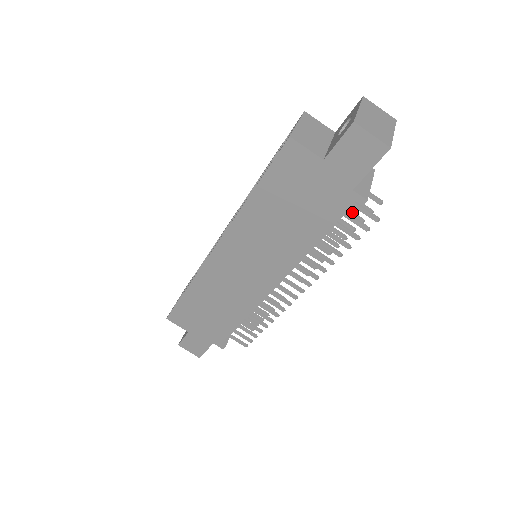
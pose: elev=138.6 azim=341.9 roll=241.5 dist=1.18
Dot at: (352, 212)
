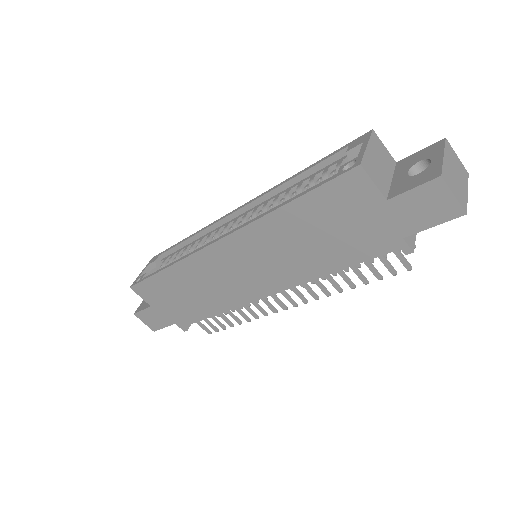
Dot at: occluded
